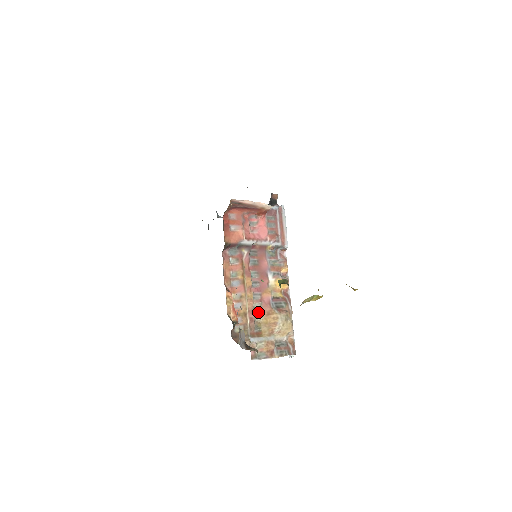
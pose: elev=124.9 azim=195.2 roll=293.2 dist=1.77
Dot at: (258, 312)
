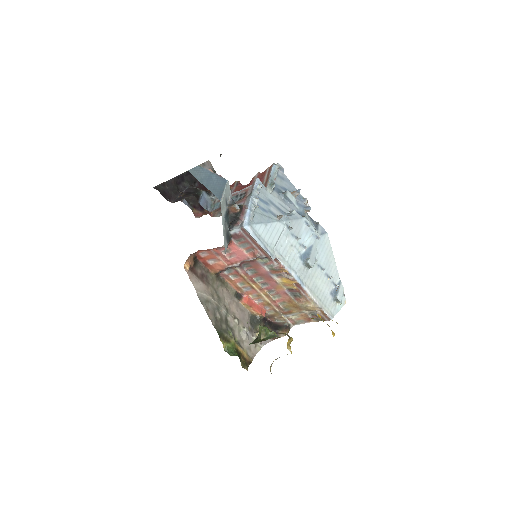
Dot at: (280, 300)
